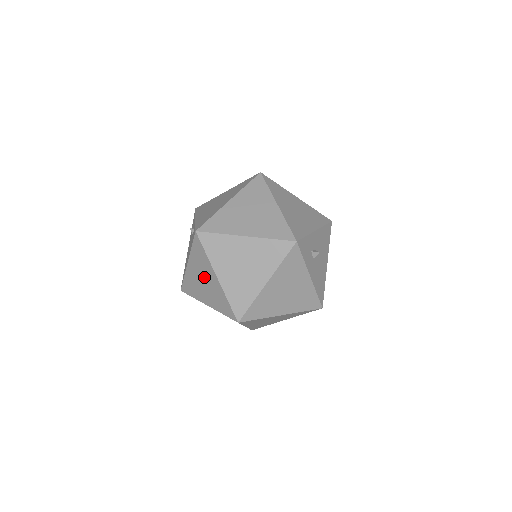
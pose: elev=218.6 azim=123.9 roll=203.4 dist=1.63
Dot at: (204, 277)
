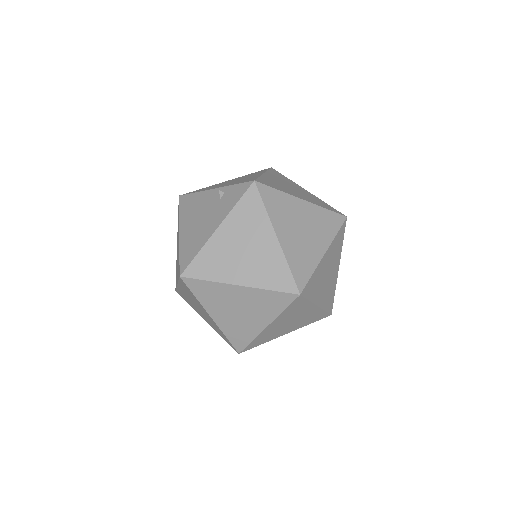
Dot at: (248, 242)
